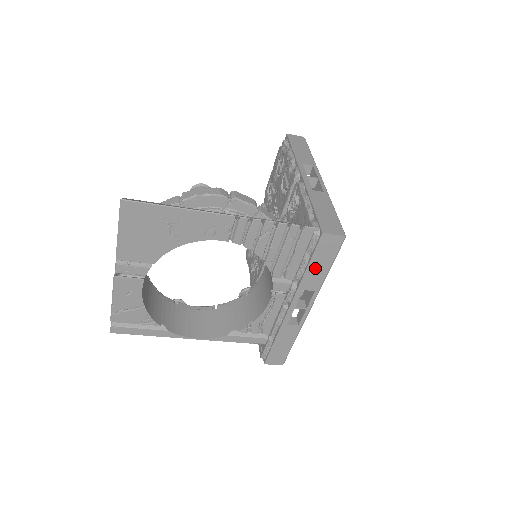
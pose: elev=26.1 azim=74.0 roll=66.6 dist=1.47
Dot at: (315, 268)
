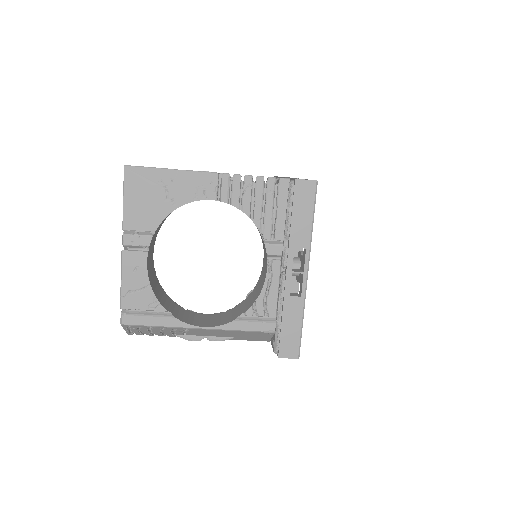
Dot at: (299, 220)
